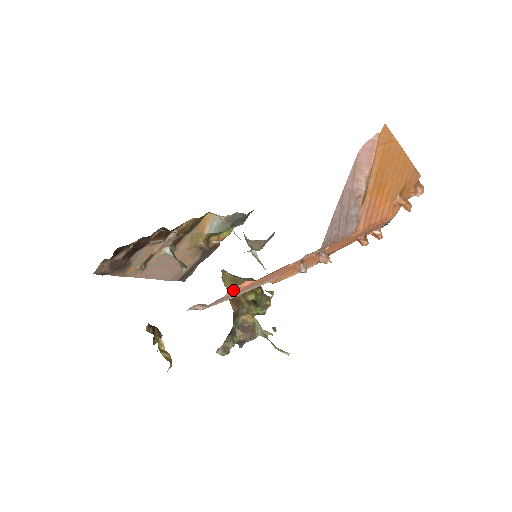
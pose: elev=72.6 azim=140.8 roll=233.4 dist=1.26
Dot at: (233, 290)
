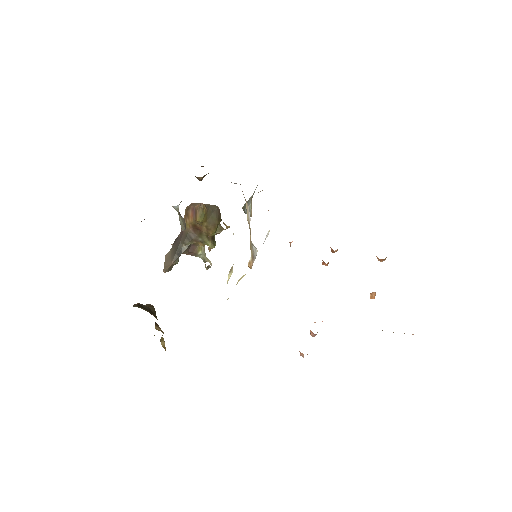
Dot at: occluded
